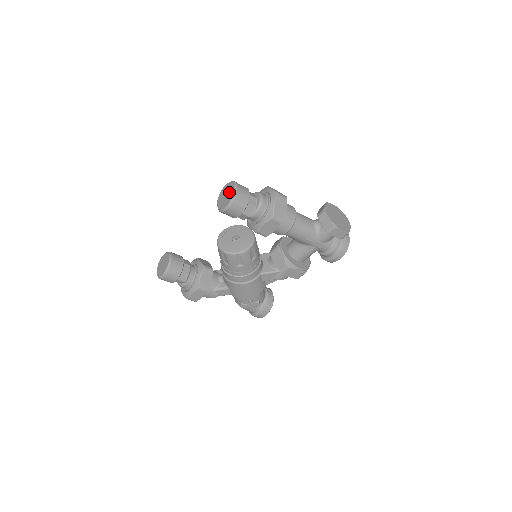
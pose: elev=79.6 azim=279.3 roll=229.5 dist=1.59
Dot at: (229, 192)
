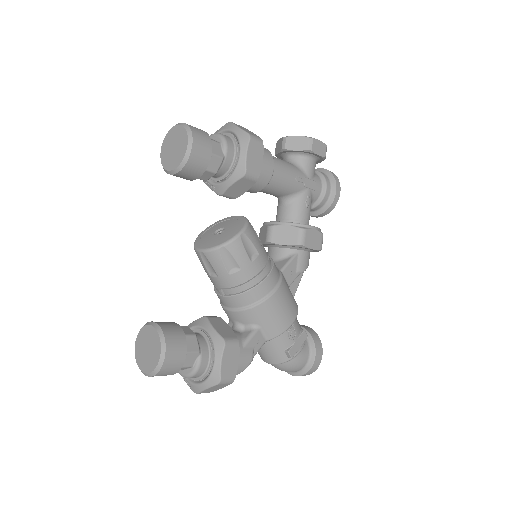
Dot at: (175, 137)
